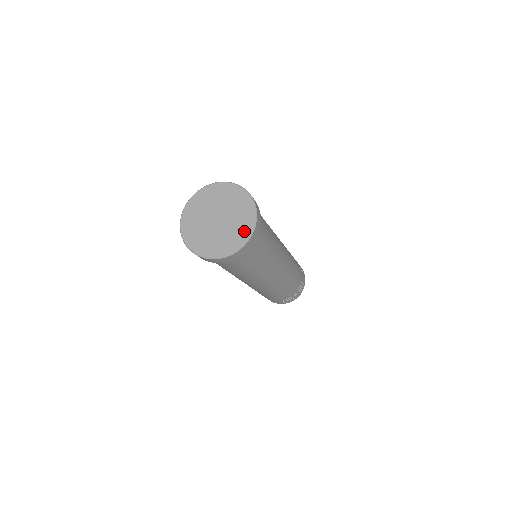
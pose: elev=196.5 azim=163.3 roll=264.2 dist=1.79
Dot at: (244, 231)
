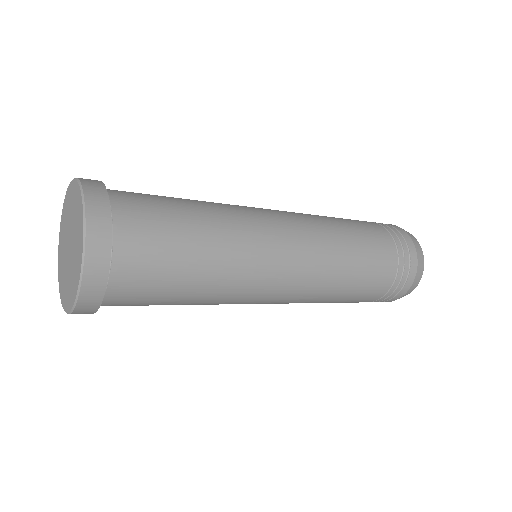
Dot at: (79, 218)
